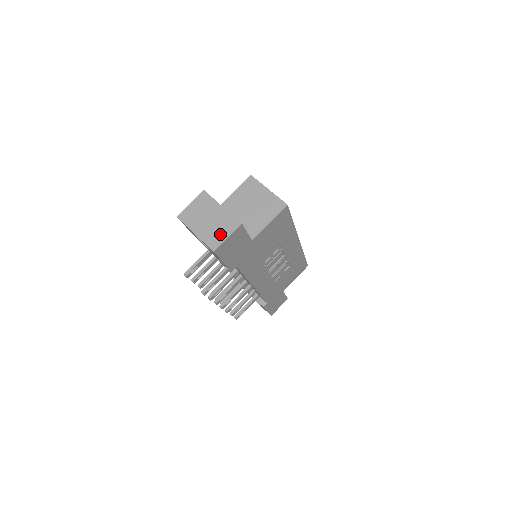
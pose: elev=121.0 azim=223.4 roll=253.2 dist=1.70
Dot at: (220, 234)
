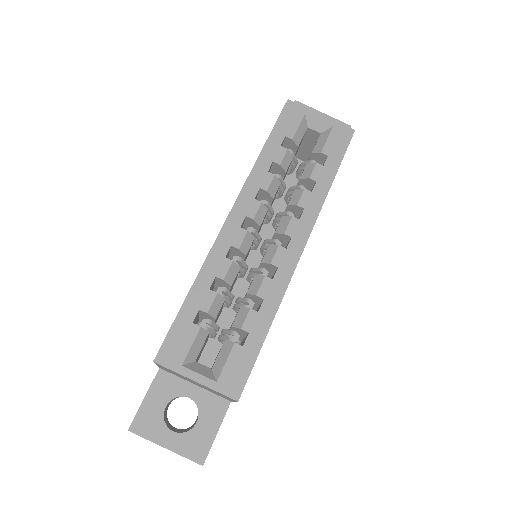
Dot at: occluded
